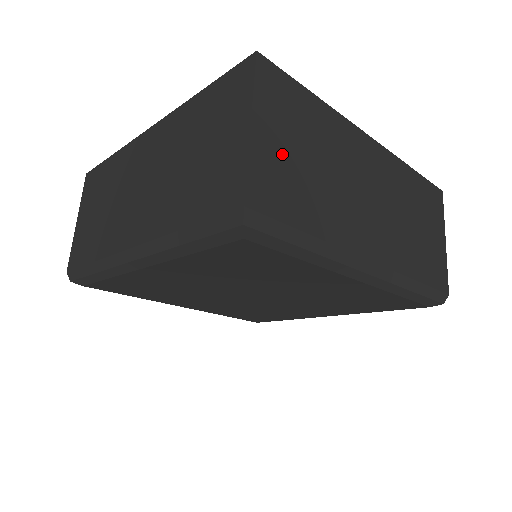
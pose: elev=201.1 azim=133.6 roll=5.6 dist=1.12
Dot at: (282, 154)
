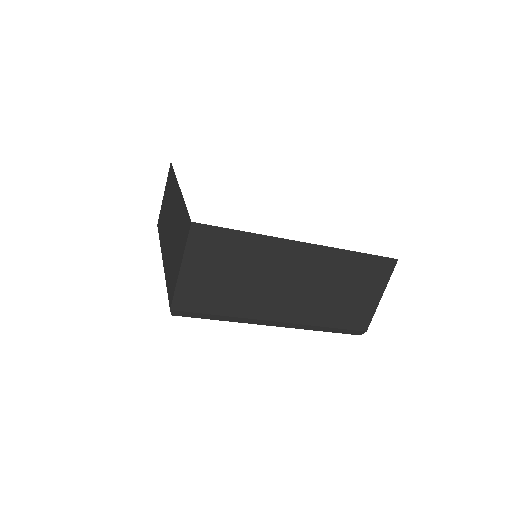
Dot at: (204, 277)
